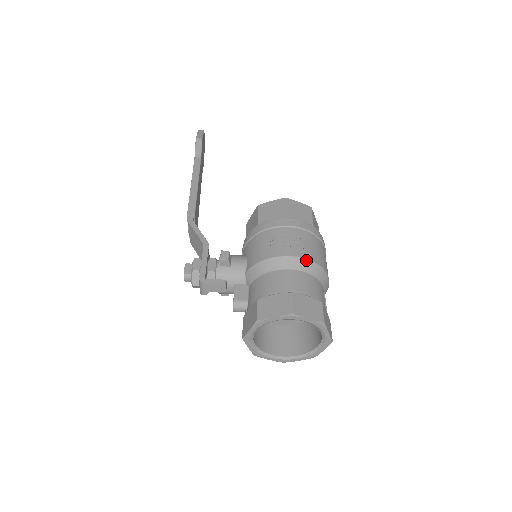
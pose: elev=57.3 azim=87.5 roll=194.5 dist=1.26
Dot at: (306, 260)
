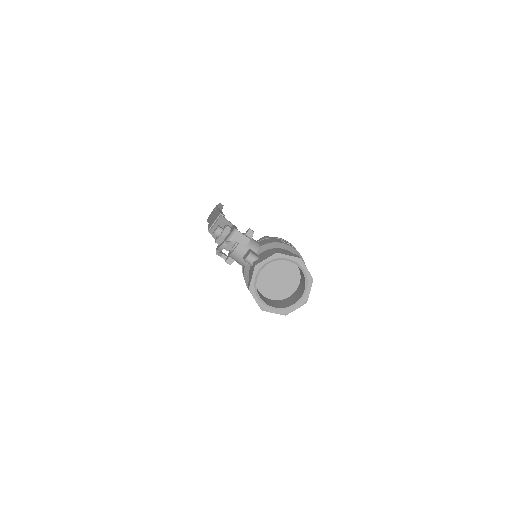
Dot at: occluded
